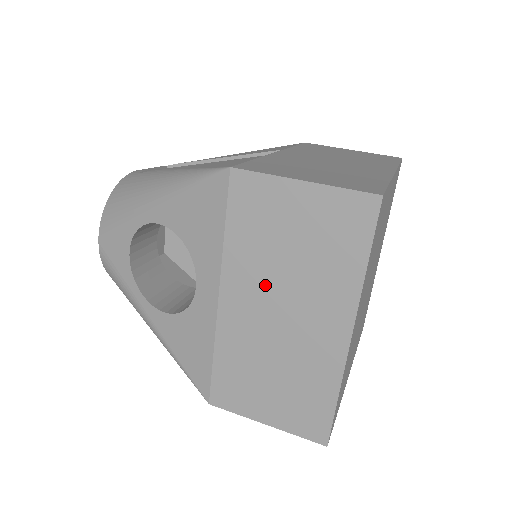
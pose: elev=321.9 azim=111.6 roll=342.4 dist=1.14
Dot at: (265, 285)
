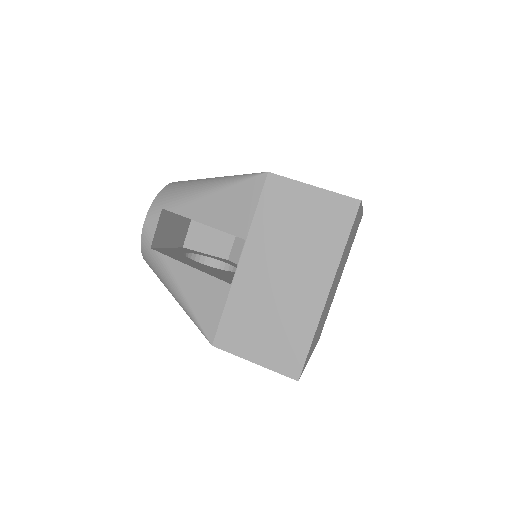
Dot at: occluded
